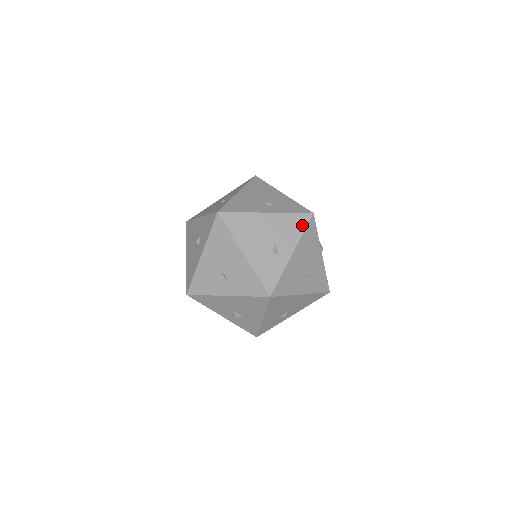
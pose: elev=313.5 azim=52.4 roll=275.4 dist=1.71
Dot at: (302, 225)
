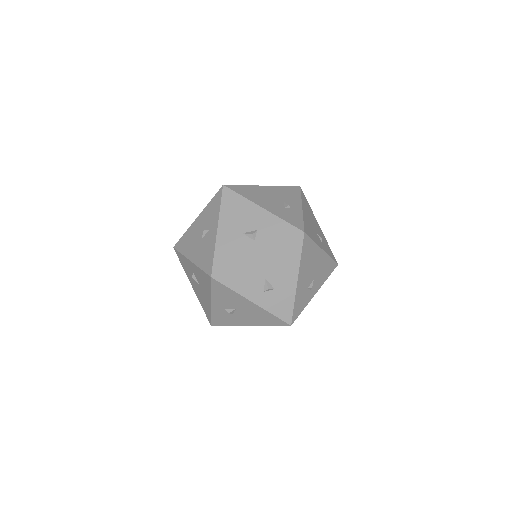
Dot at: (297, 192)
